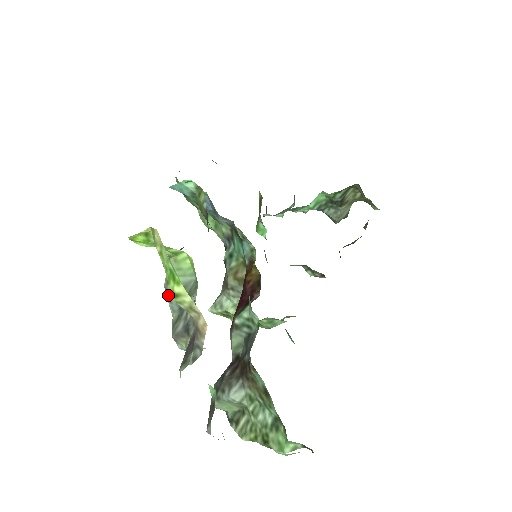
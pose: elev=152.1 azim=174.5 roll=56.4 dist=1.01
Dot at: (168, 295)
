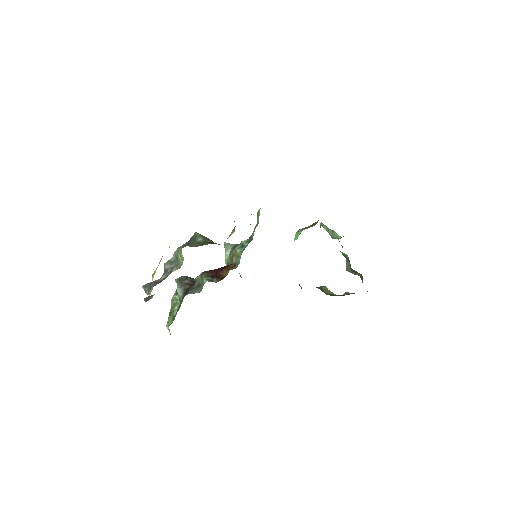
Dot at: (175, 253)
